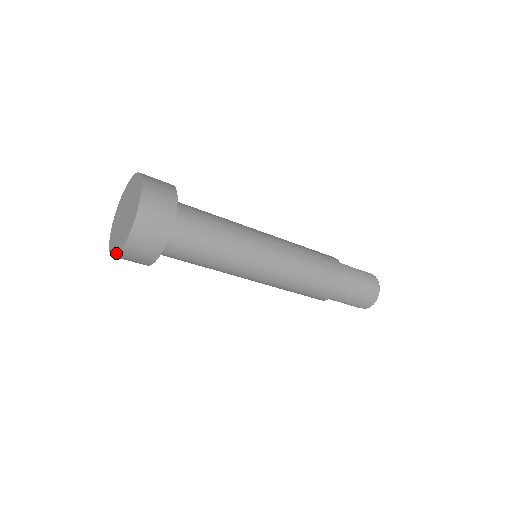
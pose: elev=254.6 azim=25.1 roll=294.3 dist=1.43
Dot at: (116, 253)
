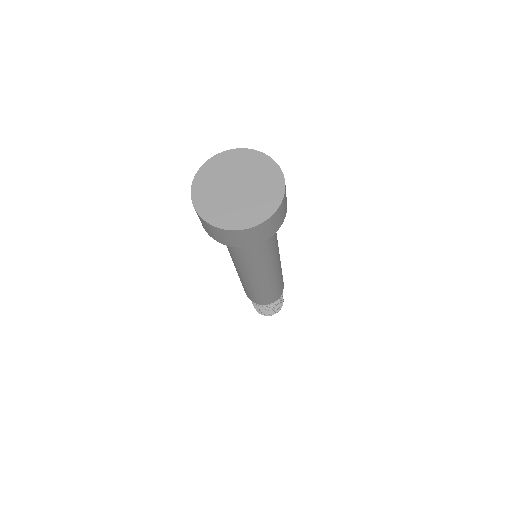
Dot at: (204, 218)
